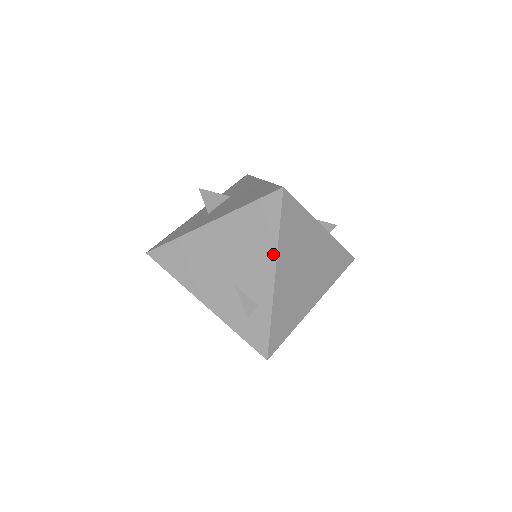
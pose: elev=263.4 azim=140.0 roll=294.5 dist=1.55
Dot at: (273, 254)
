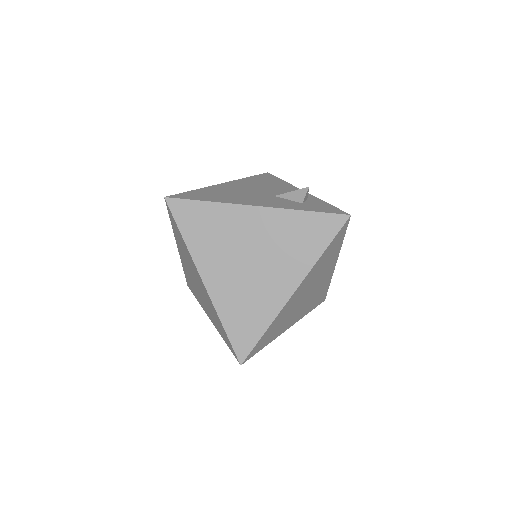
Dot at: (289, 185)
